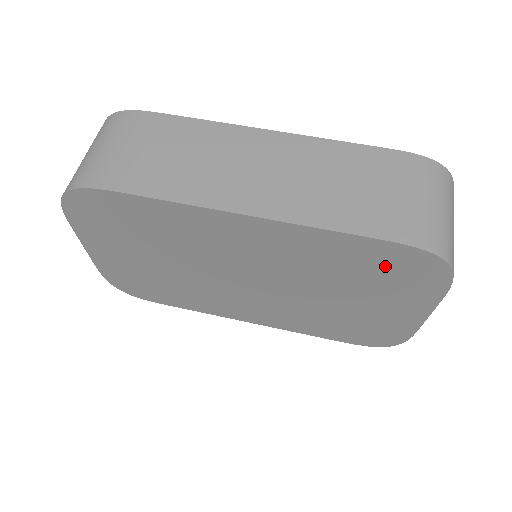
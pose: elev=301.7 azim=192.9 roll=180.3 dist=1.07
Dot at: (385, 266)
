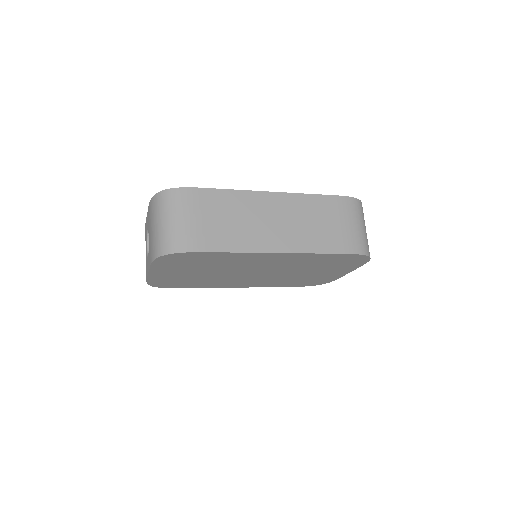
Dot at: (339, 261)
